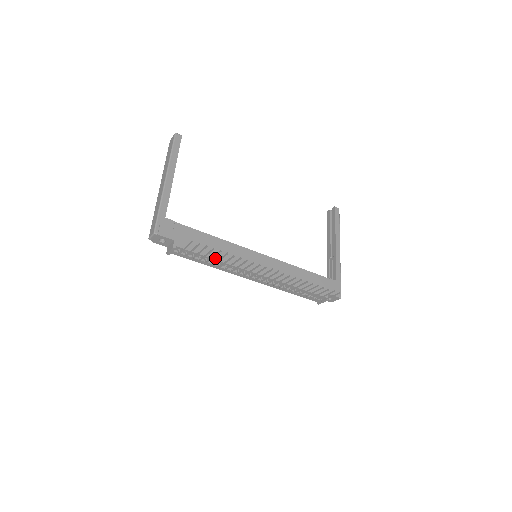
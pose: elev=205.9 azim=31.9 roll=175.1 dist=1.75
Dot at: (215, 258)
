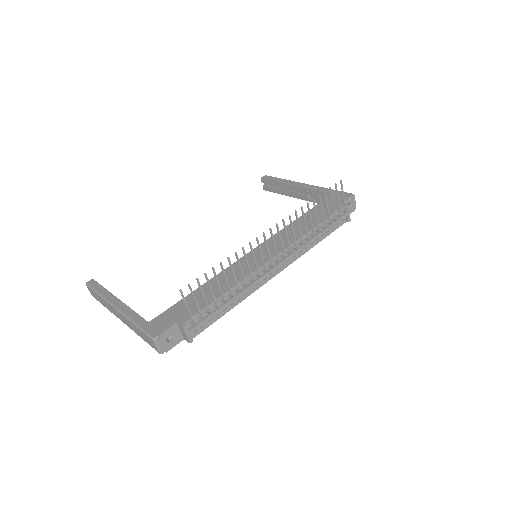
Dot at: (226, 291)
